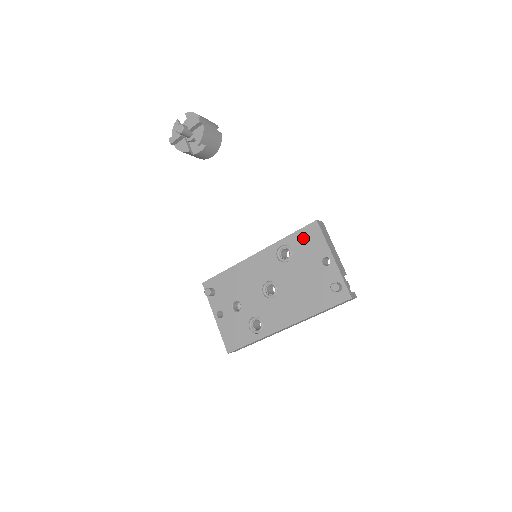
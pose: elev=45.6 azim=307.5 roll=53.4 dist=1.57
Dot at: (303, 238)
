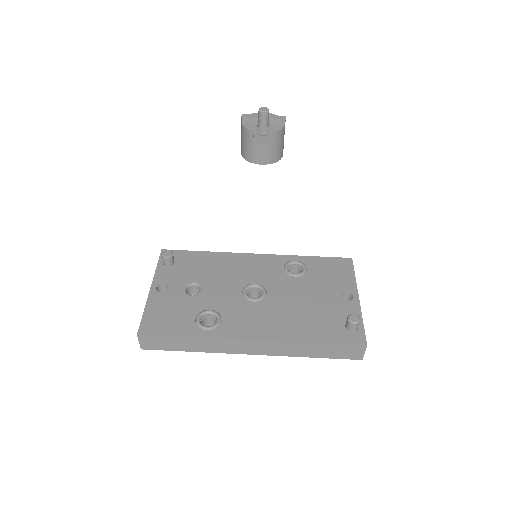
Dot at: (328, 265)
